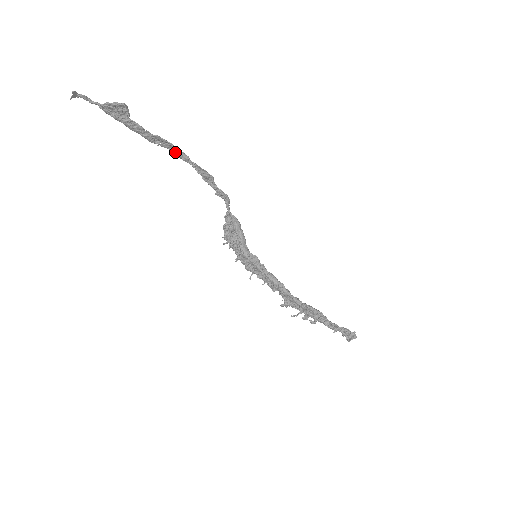
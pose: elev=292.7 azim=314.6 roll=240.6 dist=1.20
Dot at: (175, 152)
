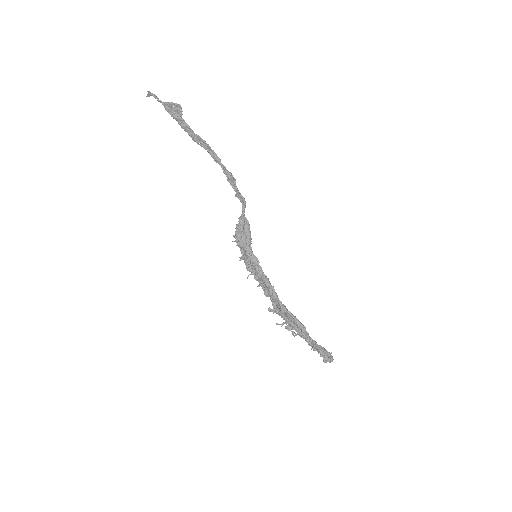
Dot at: (211, 154)
